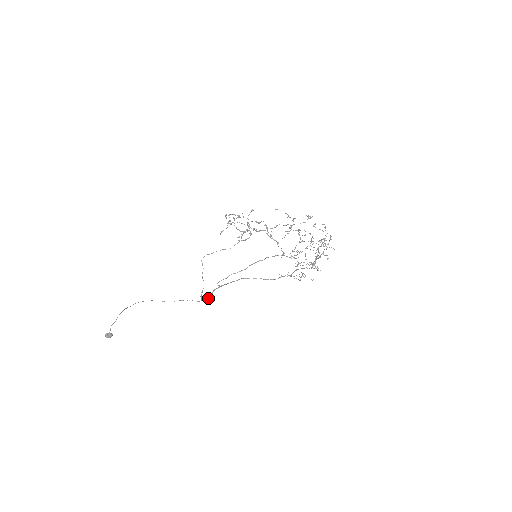
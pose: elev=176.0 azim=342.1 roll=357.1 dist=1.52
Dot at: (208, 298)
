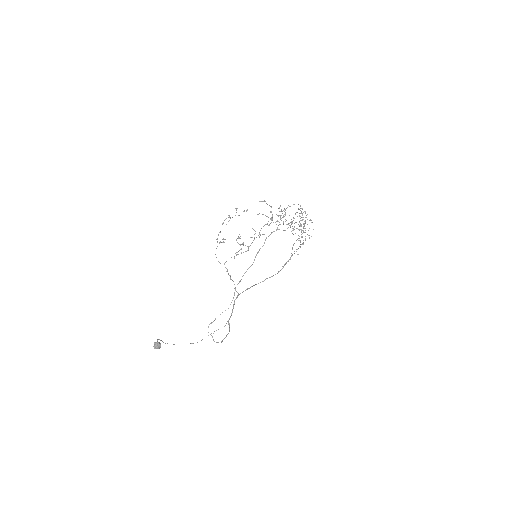
Dot at: (232, 310)
